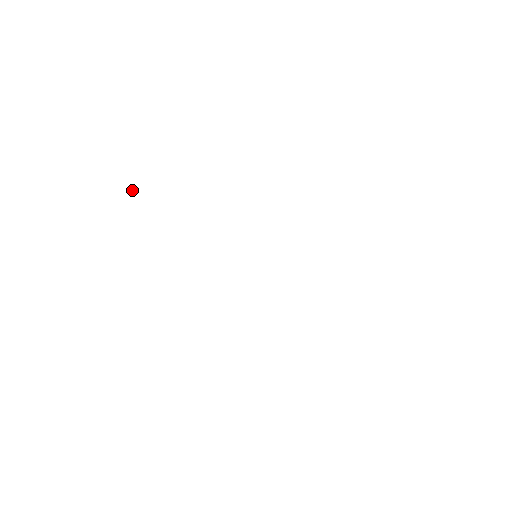
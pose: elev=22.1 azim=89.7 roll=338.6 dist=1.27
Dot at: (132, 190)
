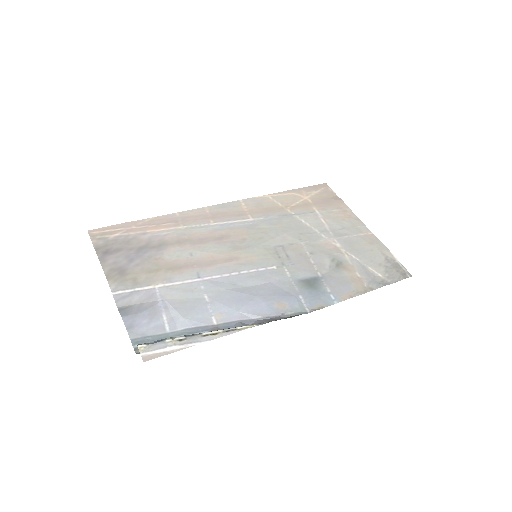
Dot at: (181, 336)
